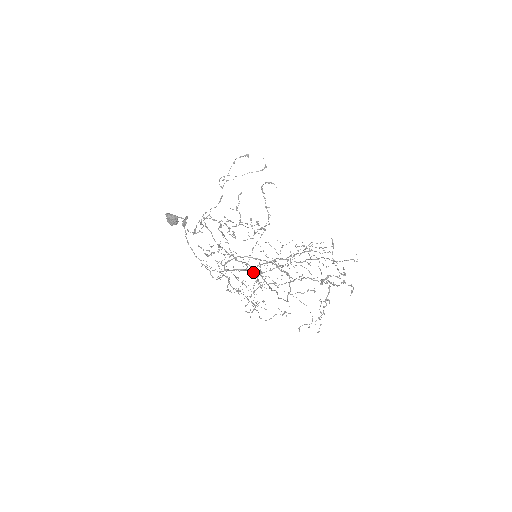
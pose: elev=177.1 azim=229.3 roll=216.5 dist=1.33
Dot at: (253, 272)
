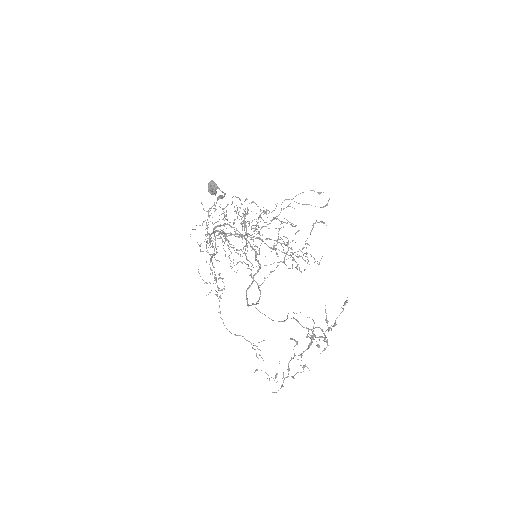
Dot at: (225, 233)
